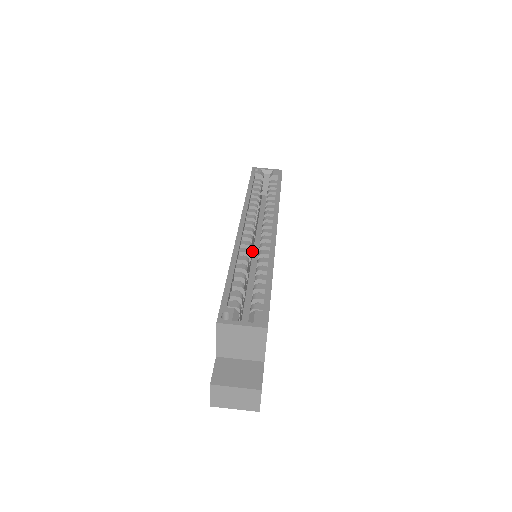
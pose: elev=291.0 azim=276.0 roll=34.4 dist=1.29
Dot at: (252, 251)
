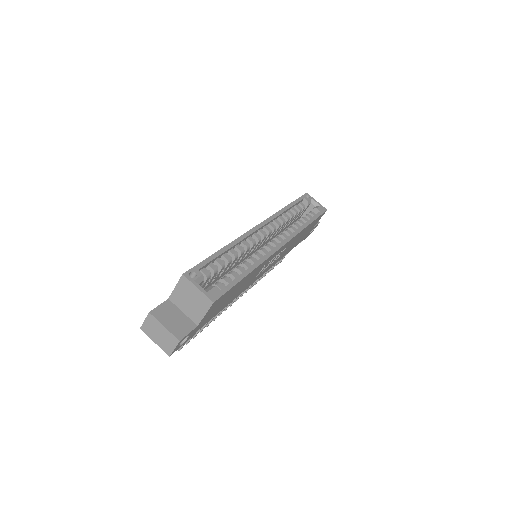
Dot at: (255, 250)
